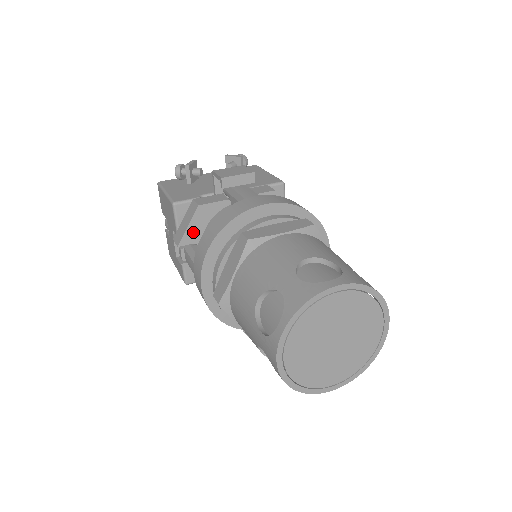
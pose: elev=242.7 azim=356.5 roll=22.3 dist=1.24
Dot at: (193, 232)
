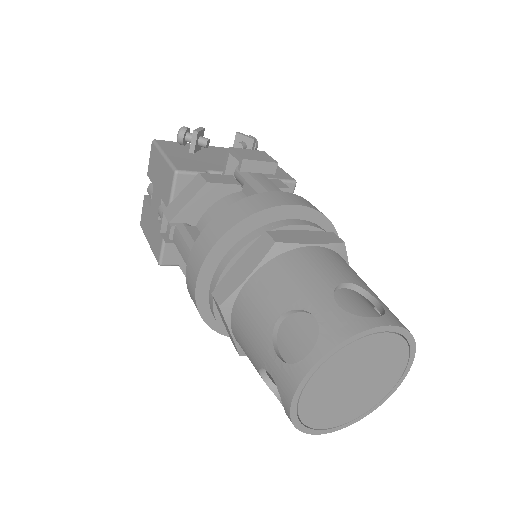
Dot at: (191, 210)
